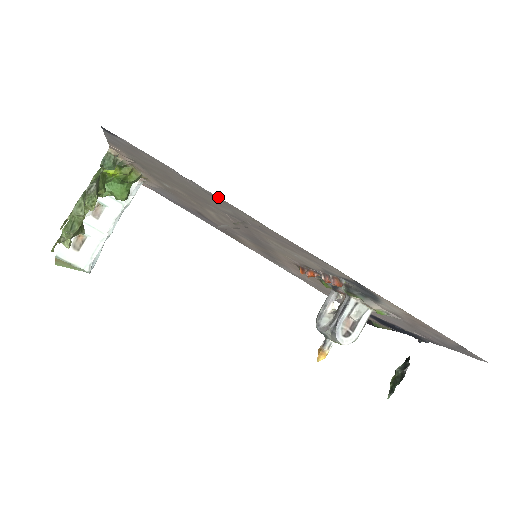
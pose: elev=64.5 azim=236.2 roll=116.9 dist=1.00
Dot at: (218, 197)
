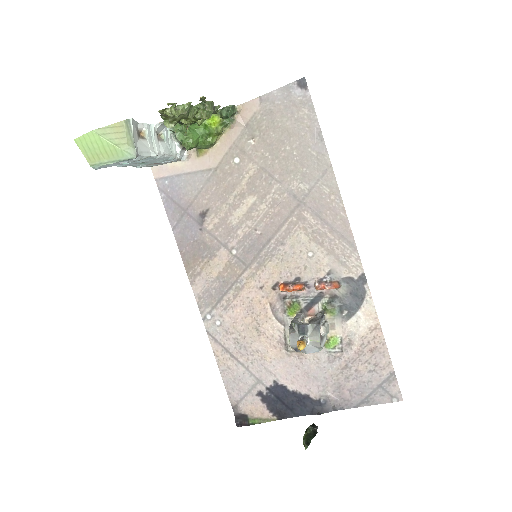
Dot at: (329, 163)
